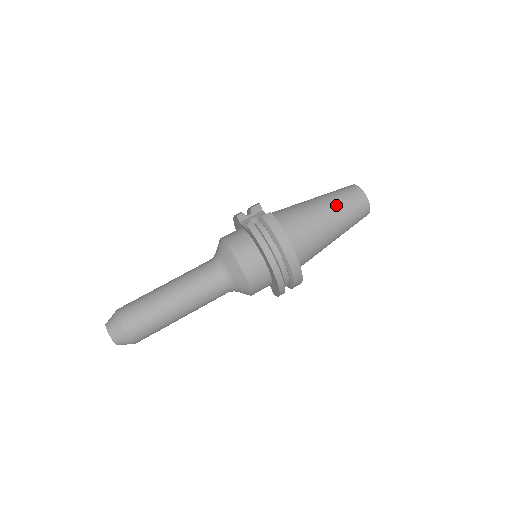
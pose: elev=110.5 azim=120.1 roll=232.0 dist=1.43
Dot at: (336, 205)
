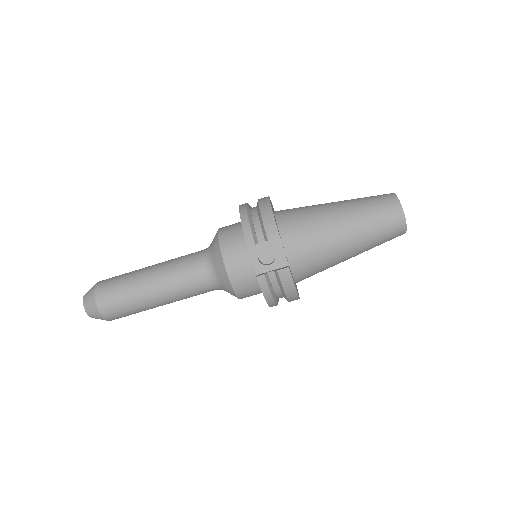
Dot at: (367, 243)
